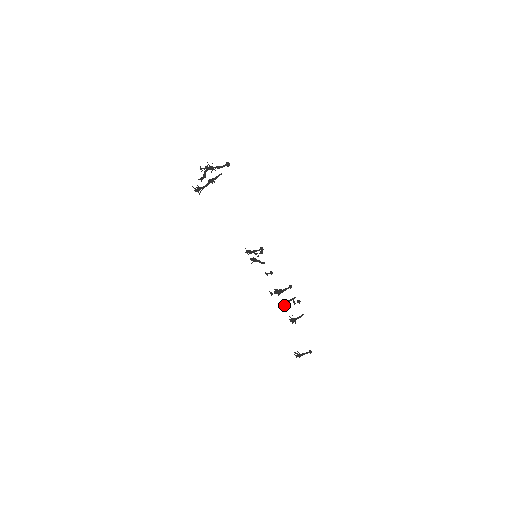
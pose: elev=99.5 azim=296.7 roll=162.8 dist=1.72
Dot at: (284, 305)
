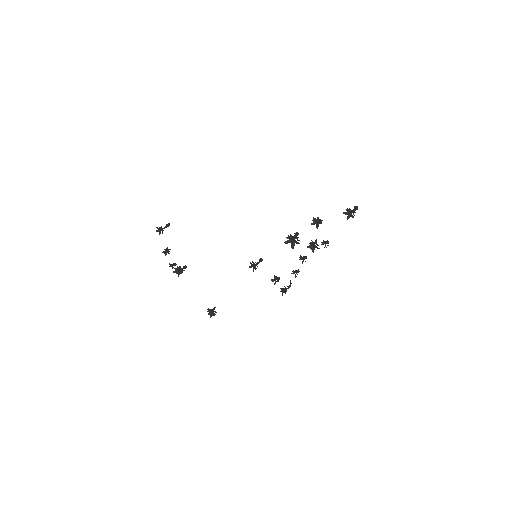
Dot at: (316, 247)
